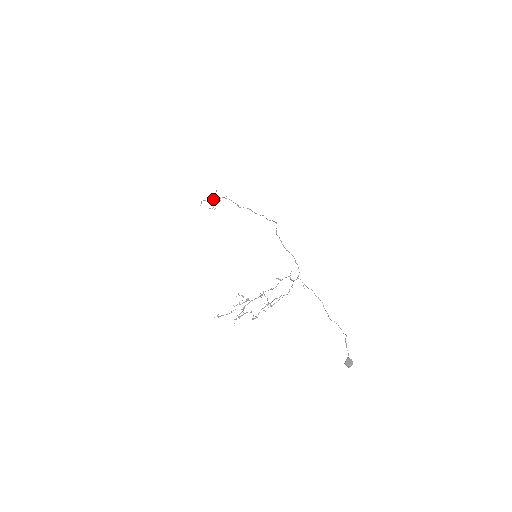
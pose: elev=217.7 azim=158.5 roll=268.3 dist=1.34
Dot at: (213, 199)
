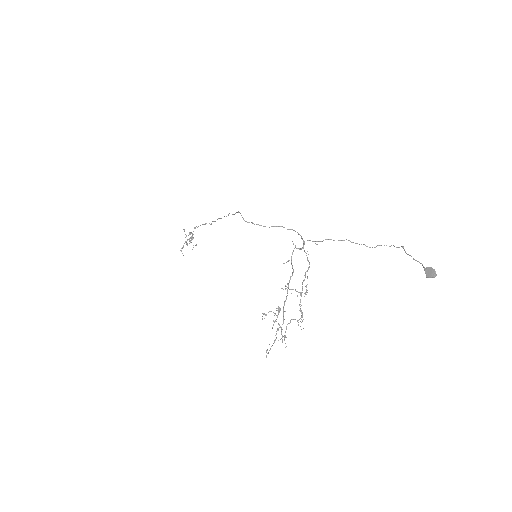
Dot at: (188, 239)
